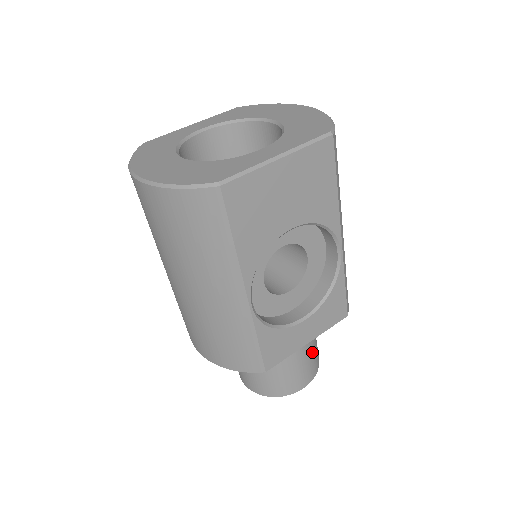
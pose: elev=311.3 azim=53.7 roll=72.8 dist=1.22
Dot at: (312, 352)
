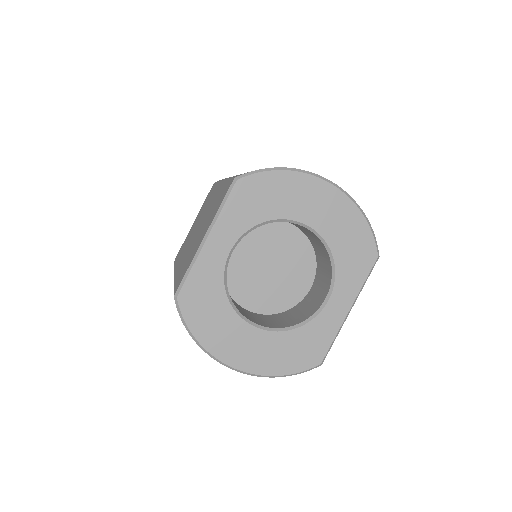
Dot at: occluded
